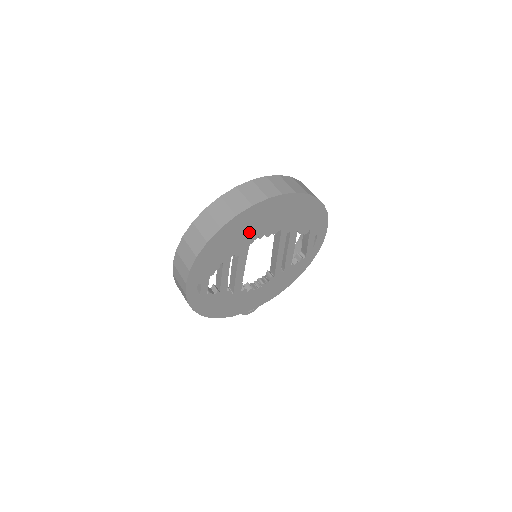
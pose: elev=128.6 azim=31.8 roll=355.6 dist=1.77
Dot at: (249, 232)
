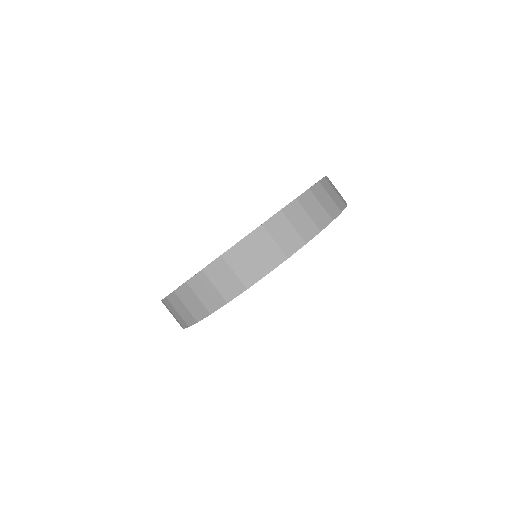
Dot at: occluded
